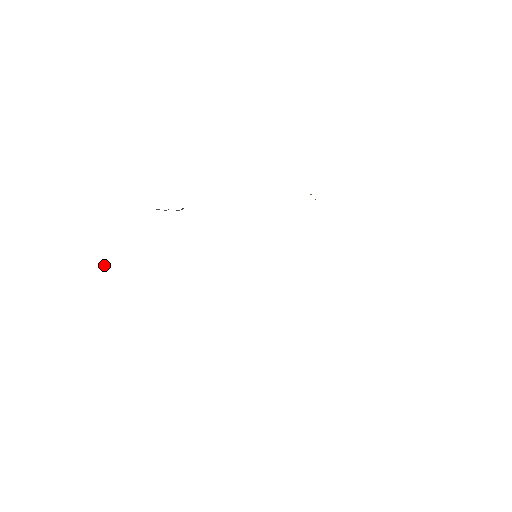
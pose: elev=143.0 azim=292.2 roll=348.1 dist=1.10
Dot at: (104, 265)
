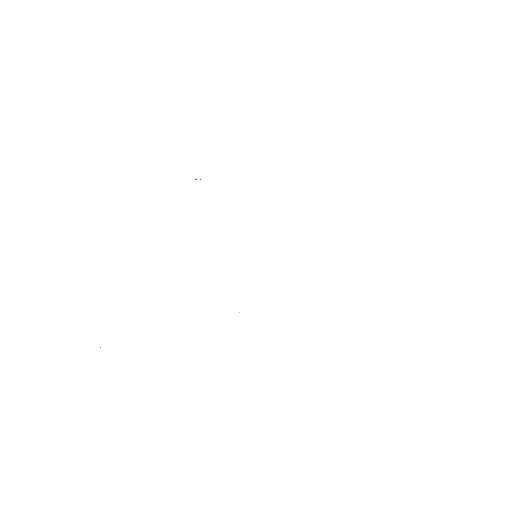
Dot at: occluded
